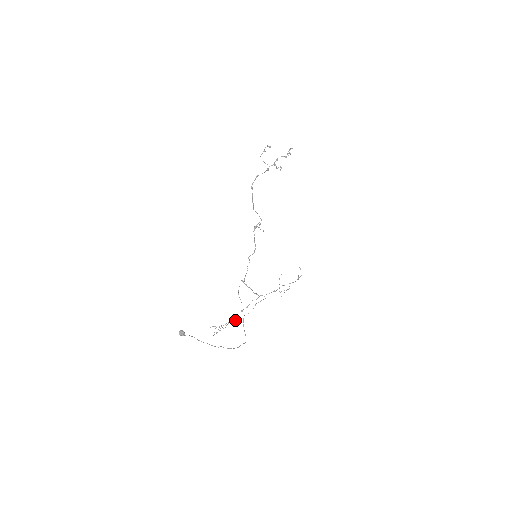
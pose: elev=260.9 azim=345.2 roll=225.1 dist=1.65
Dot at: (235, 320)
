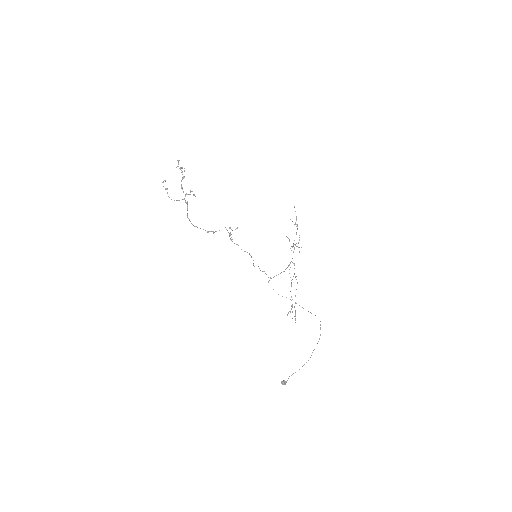
Dot at: occluded
